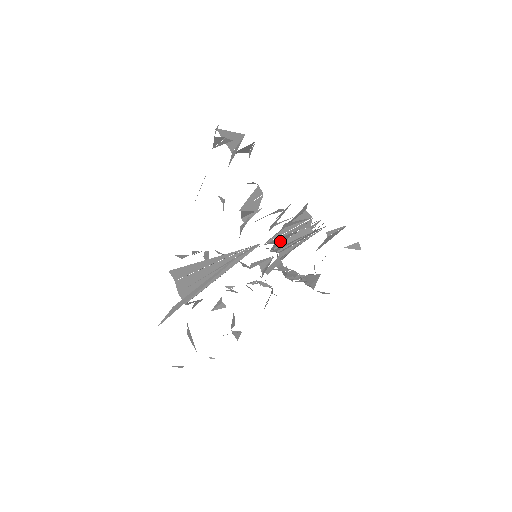
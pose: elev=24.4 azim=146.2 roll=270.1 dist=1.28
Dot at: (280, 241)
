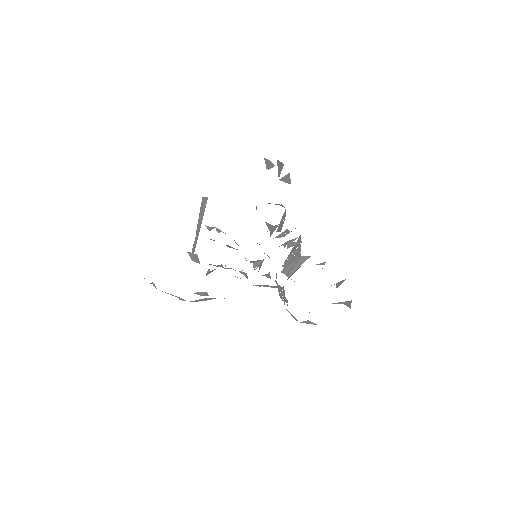
Dot at: occluded
